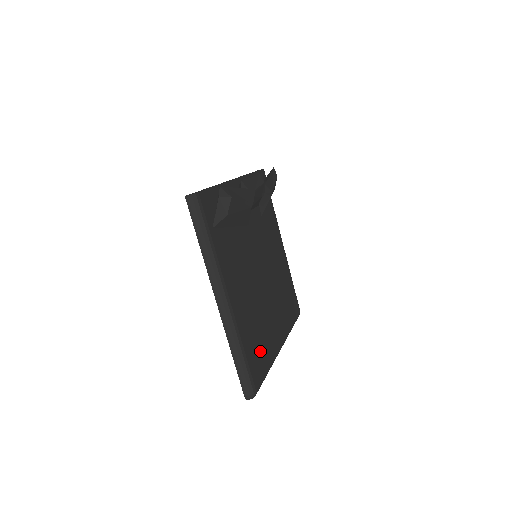
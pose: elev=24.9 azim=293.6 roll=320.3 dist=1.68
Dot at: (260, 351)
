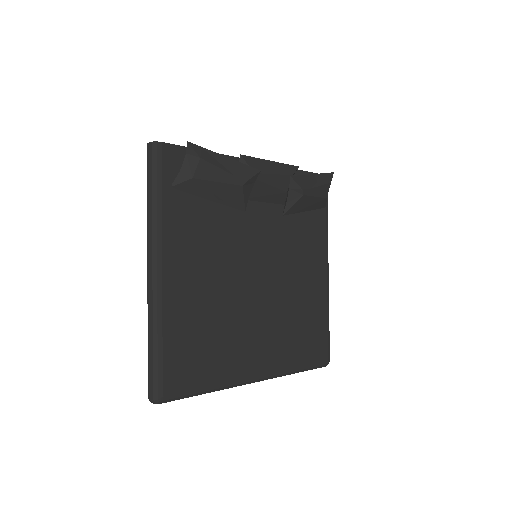
Dot at: (200, 358)
